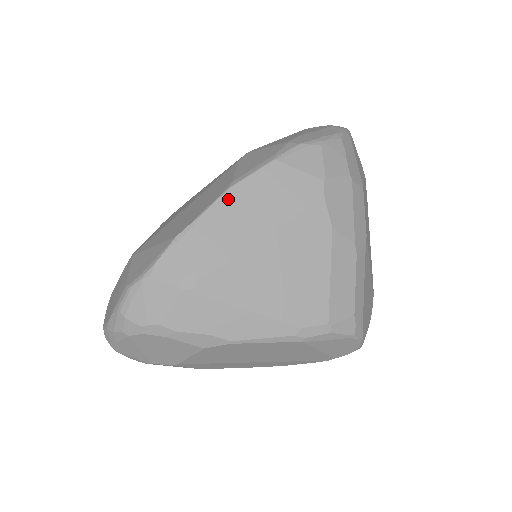
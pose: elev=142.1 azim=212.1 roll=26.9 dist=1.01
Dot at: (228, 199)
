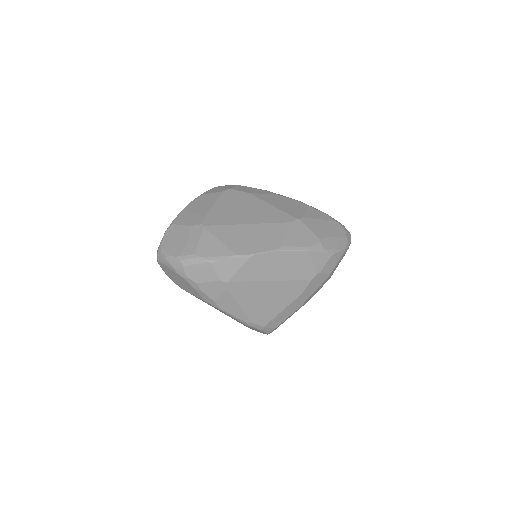
Dot at: (273, 255)
